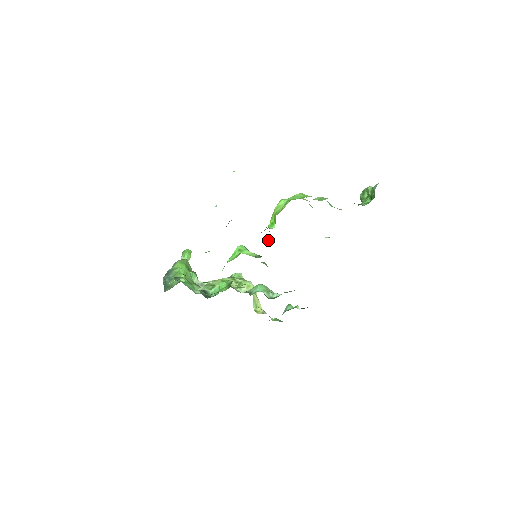
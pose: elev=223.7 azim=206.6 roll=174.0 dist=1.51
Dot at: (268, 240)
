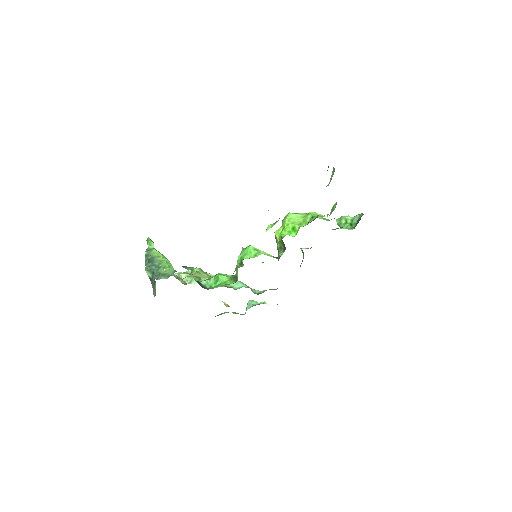
Dot at: (279, 245)
